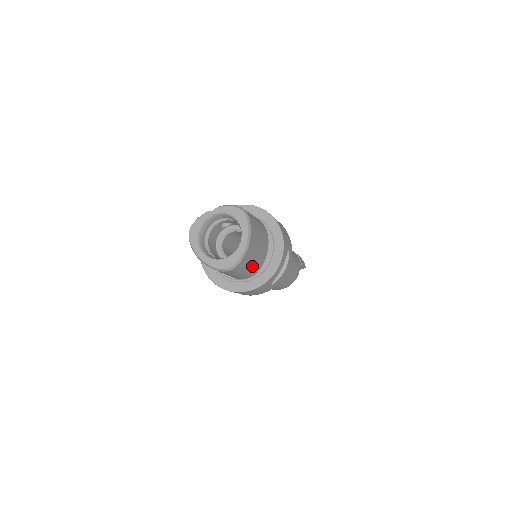
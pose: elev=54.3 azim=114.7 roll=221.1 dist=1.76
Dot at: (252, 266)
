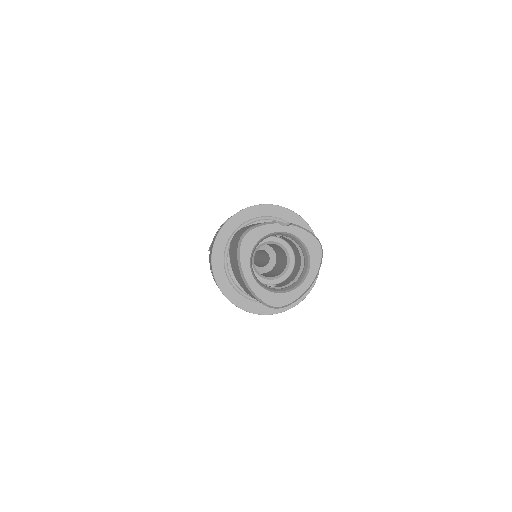
Dot at: occluded
